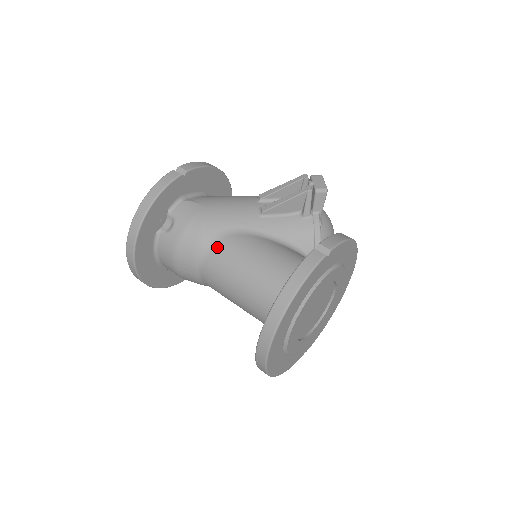
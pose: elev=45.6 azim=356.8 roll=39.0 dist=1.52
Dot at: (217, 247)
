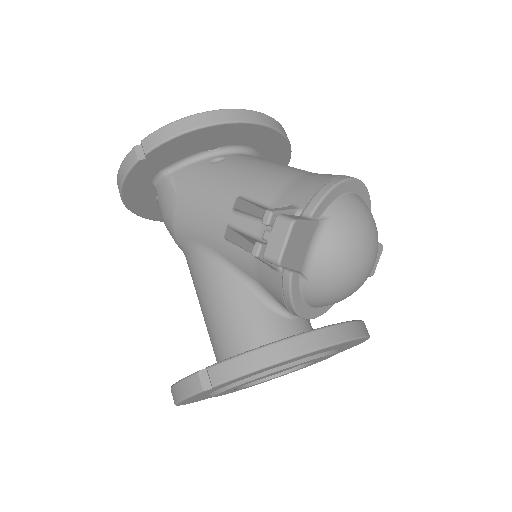
Dot at: (186, 256)
